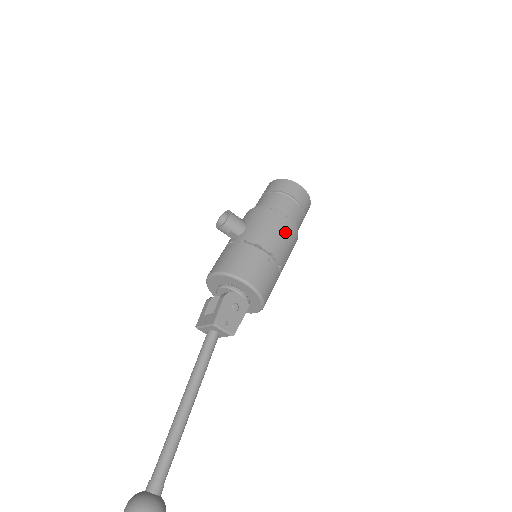
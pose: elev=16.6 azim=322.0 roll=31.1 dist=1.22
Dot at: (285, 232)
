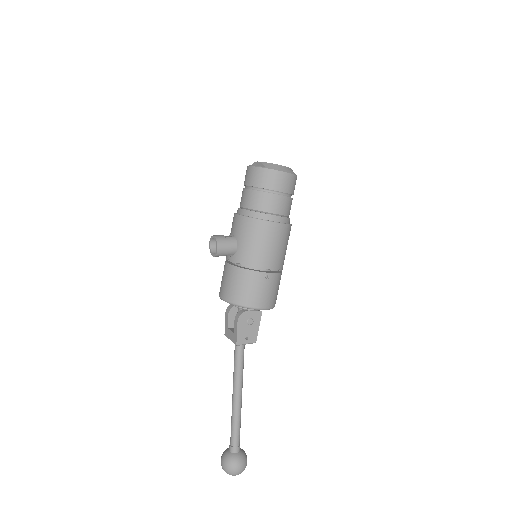
Dot at: (275, 239)
